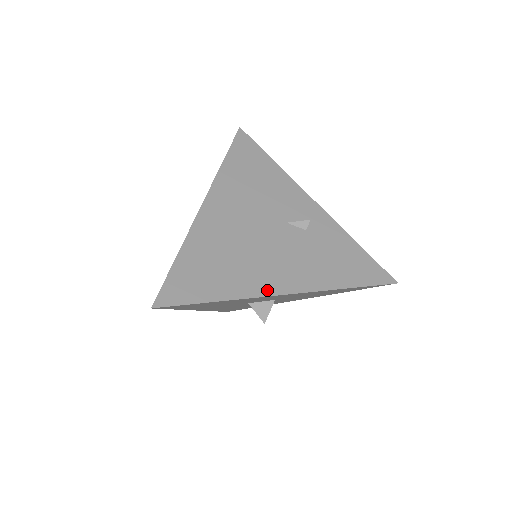
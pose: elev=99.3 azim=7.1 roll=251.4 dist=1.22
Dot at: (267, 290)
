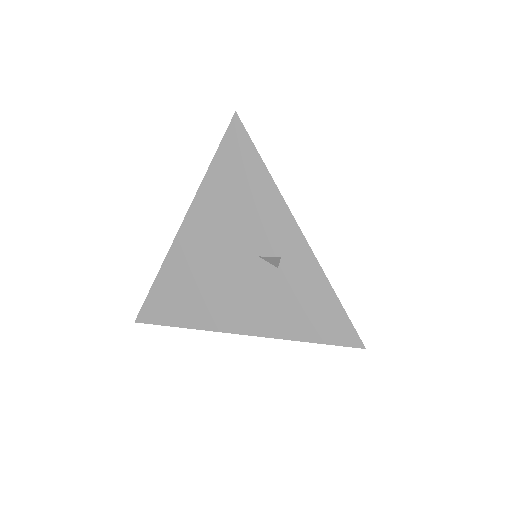
Dot at: (222, 326)
